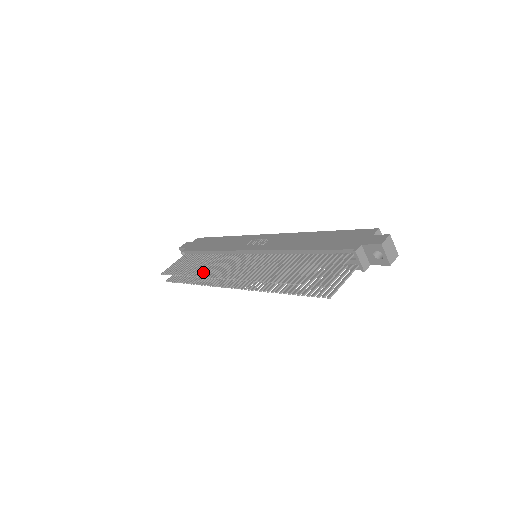
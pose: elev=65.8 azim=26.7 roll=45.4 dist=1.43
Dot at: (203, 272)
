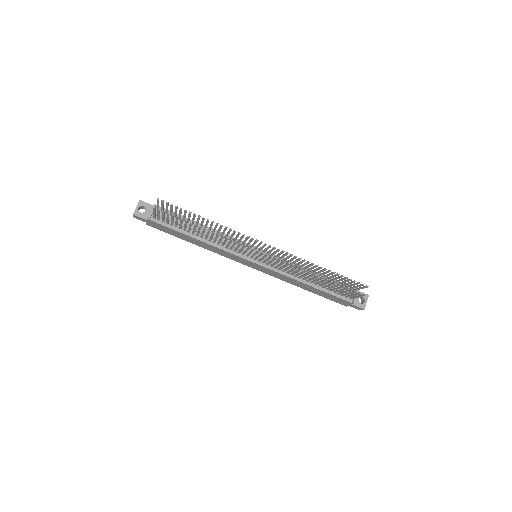
Dot at: (226, 229)
